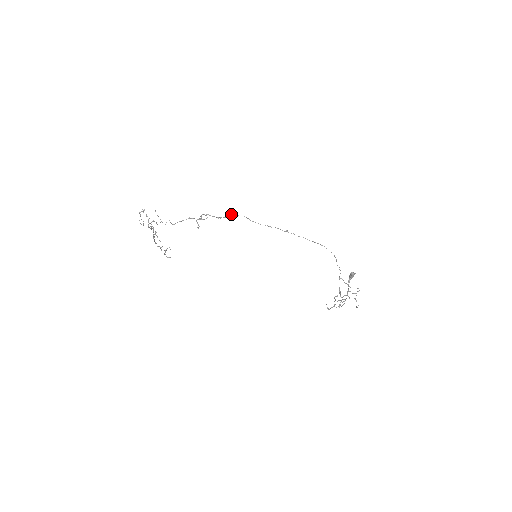
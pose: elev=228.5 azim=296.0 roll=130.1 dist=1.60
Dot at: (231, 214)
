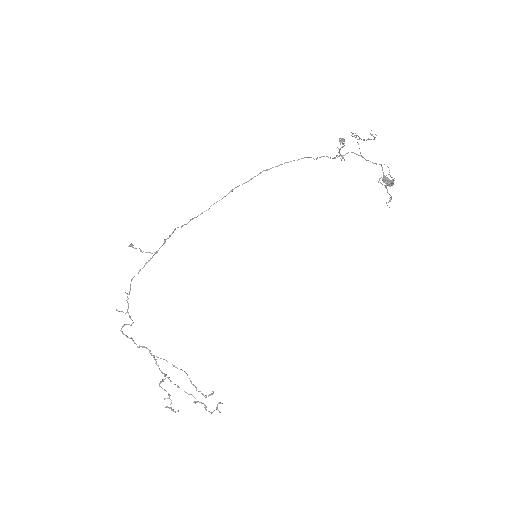
Dot at: (173, 232)
